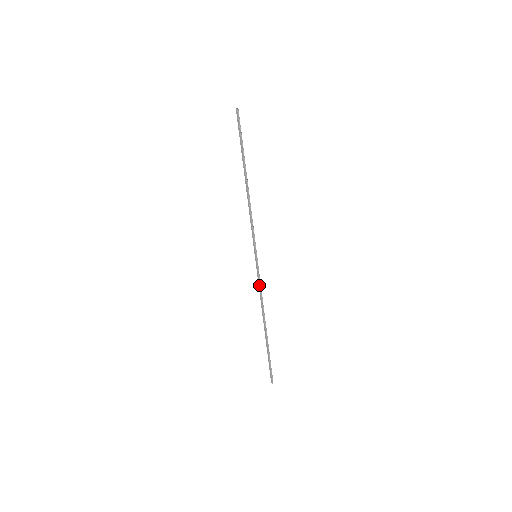
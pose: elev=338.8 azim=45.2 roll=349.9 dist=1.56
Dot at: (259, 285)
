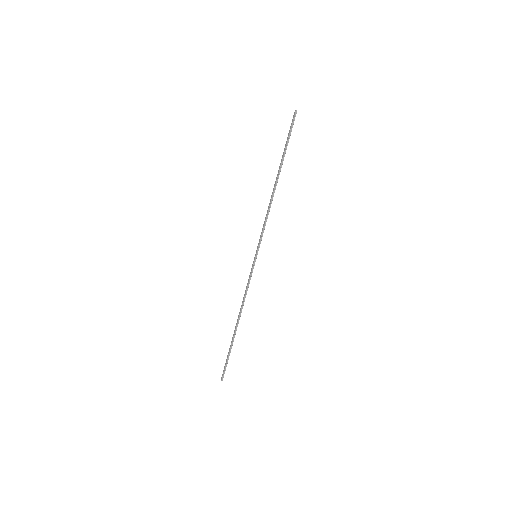
Dot at: (247, 284)
